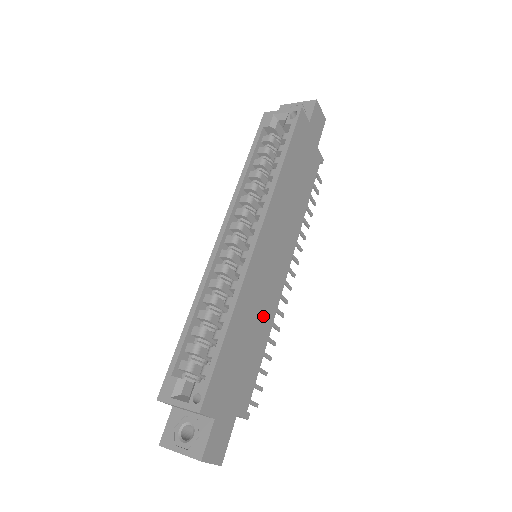
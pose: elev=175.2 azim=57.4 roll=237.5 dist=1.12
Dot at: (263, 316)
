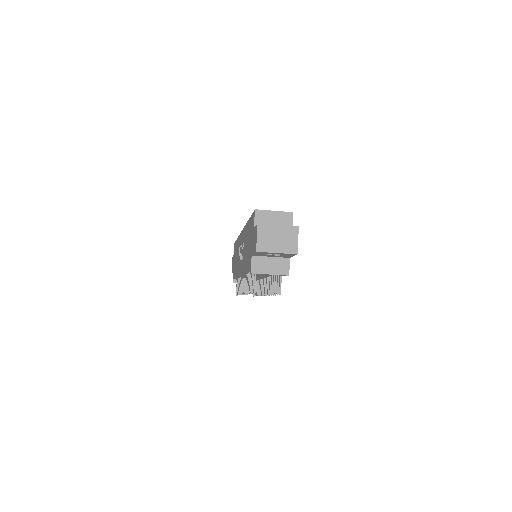
Dot at: occluded
